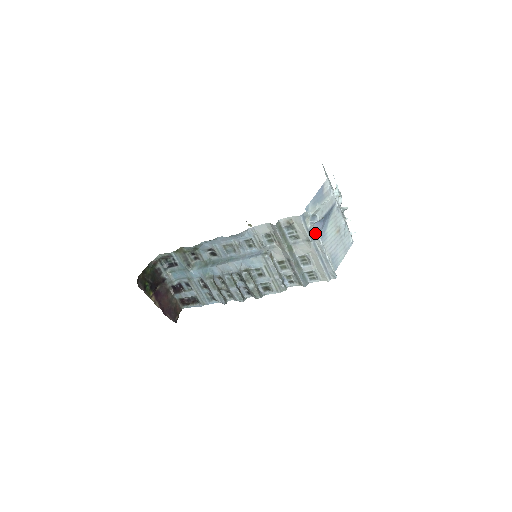
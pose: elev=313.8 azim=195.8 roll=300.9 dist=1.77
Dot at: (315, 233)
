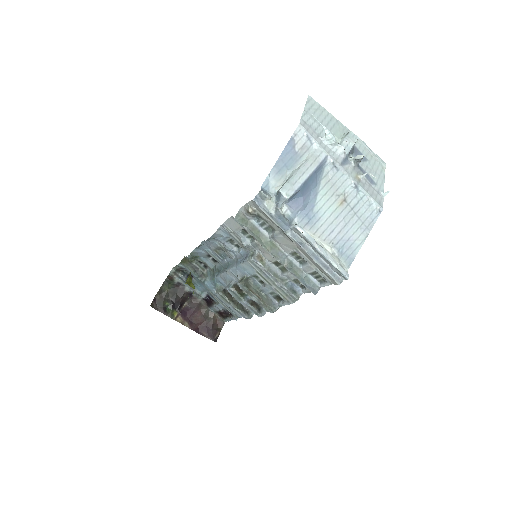
Dot at: (286, 219)
